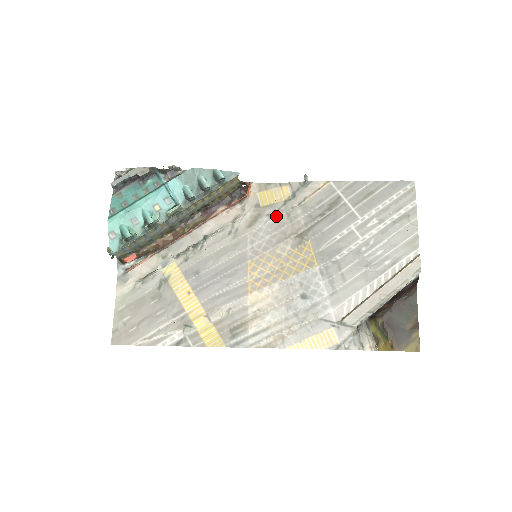
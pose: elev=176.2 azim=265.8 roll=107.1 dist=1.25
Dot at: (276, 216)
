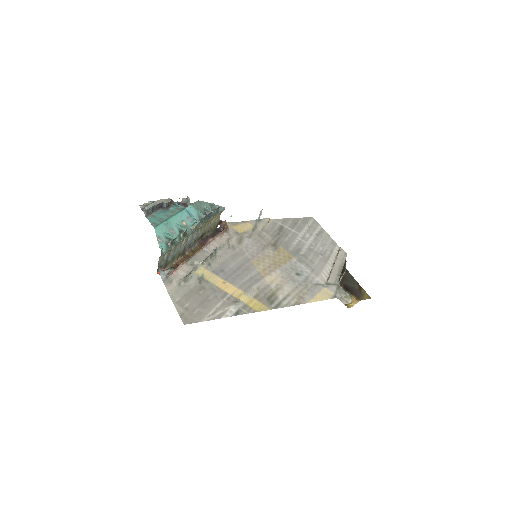
Dot at: (252, 237)
